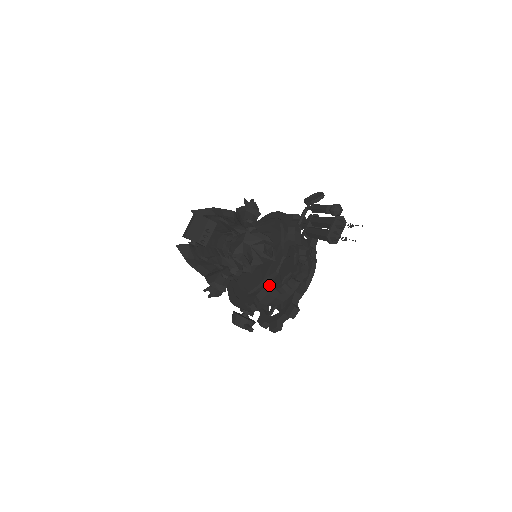
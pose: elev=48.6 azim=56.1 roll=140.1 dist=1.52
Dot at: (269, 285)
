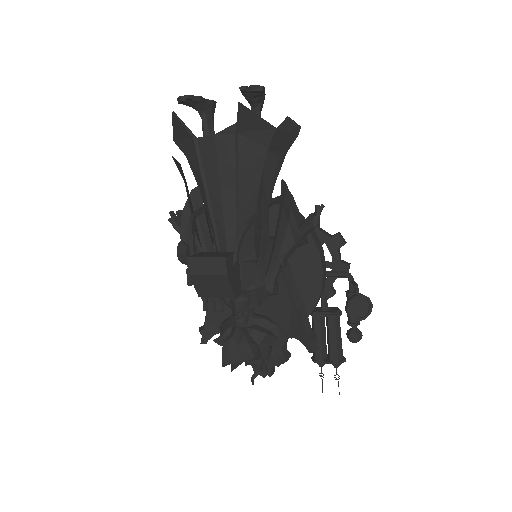
Dot at: occluded
